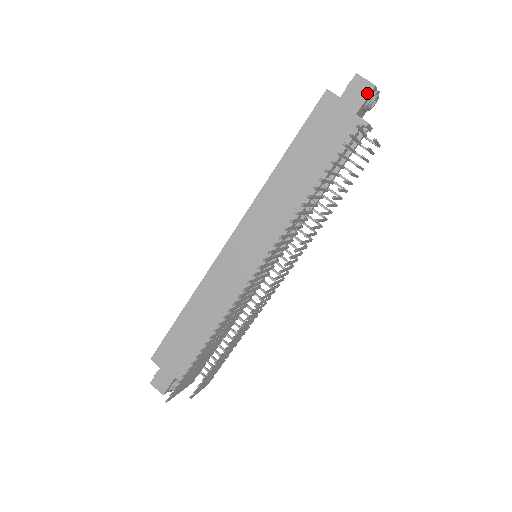
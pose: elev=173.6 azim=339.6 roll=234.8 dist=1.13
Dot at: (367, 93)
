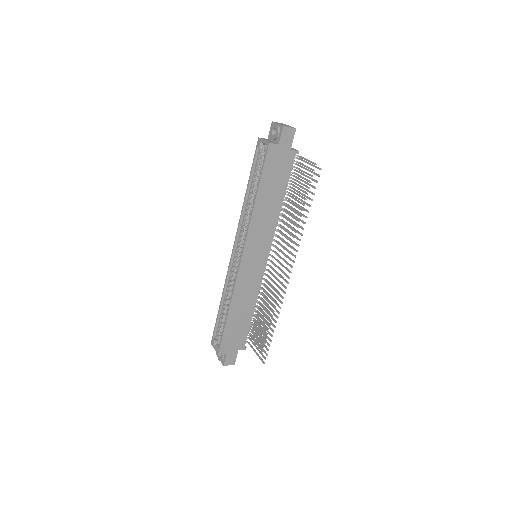
Dot at: (293, 135)
